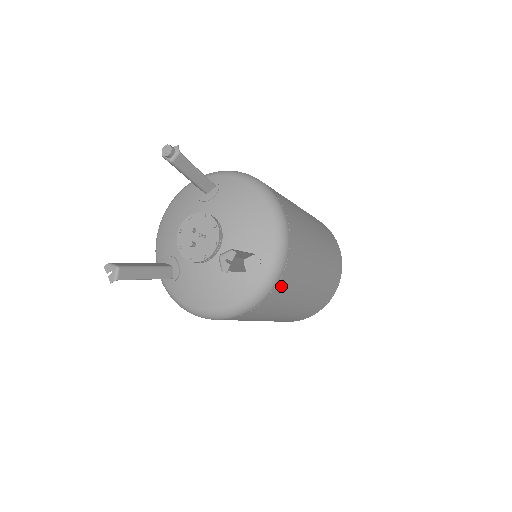
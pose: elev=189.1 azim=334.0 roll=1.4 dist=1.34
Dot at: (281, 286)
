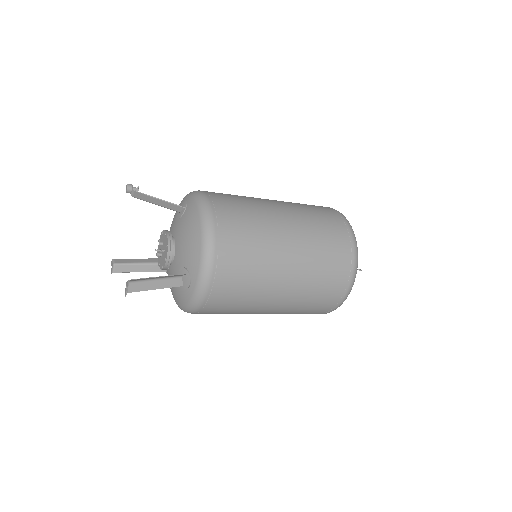
Dot at: (217, 300)
